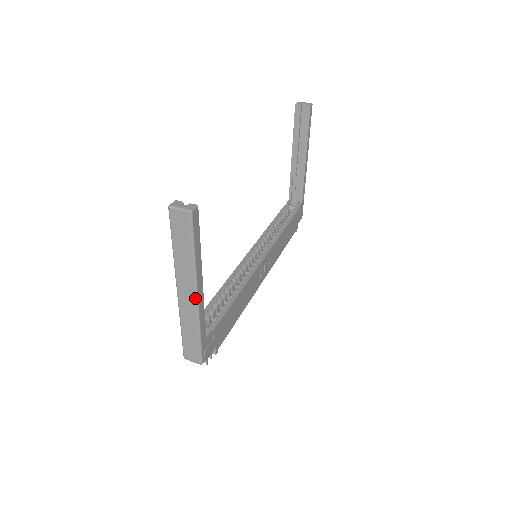
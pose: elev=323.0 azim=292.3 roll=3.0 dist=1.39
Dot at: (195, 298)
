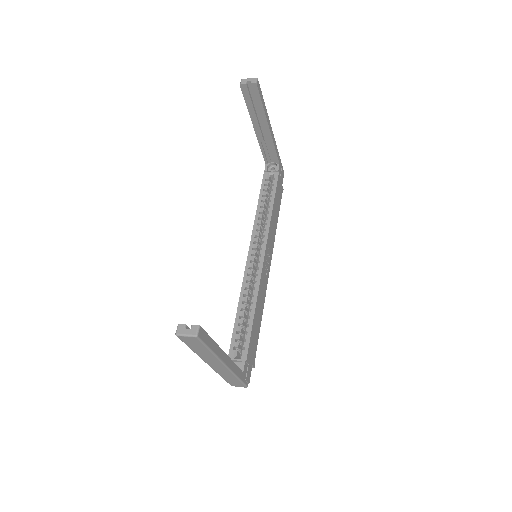
Dot at: (224, 367)
